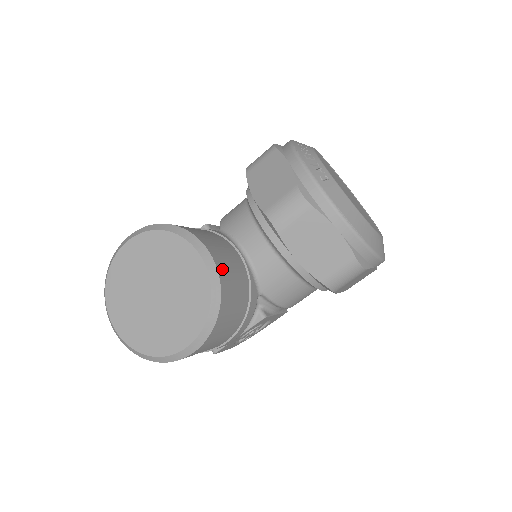
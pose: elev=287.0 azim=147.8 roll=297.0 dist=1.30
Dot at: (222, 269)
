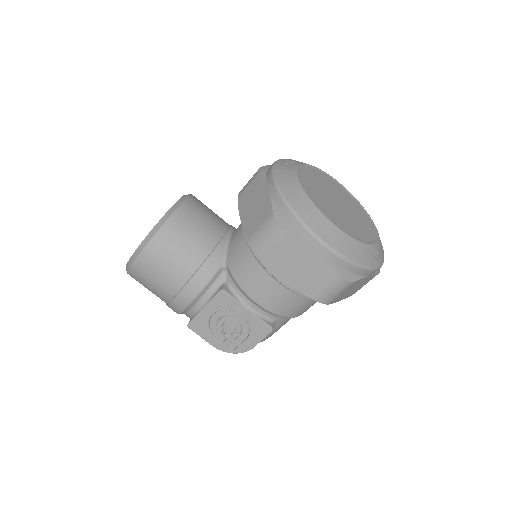
Dot at: (187, 210)
